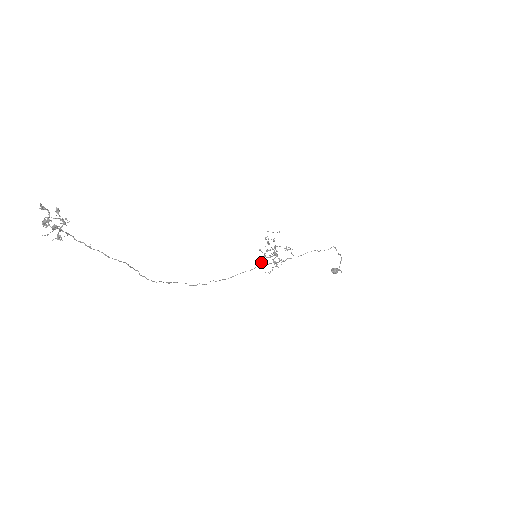
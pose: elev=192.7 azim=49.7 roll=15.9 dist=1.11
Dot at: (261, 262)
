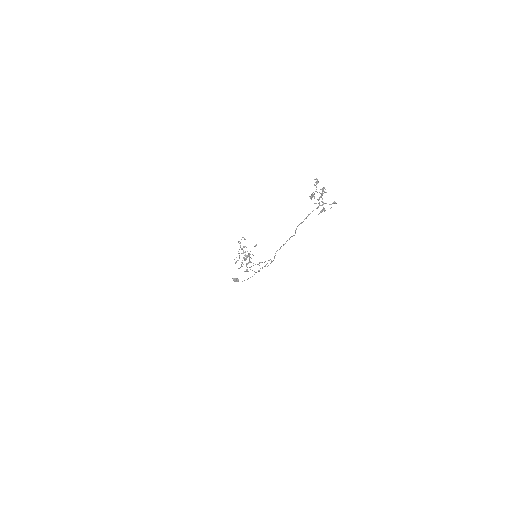
Dot at: occluded
